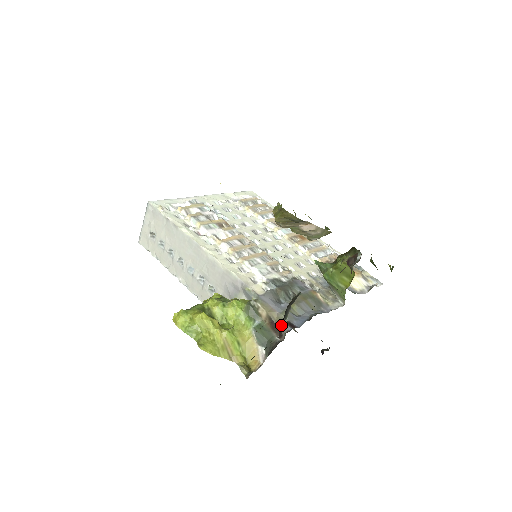
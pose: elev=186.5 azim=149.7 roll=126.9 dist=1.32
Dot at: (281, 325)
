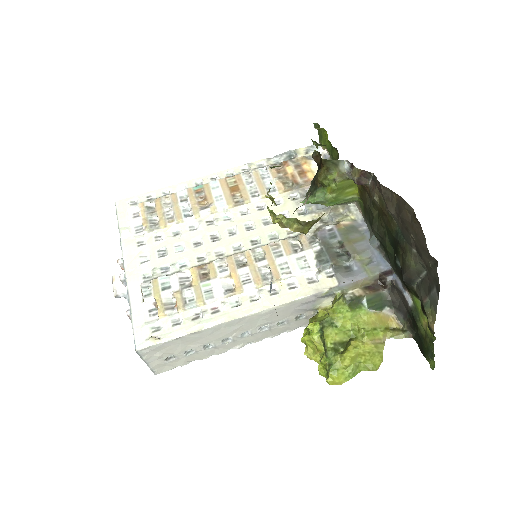
Dot at: (376, 281)
